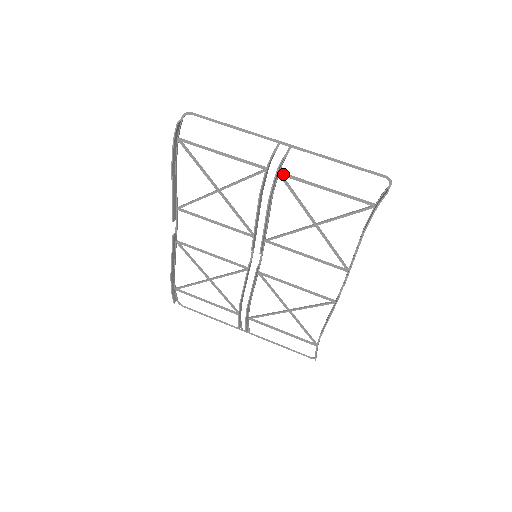
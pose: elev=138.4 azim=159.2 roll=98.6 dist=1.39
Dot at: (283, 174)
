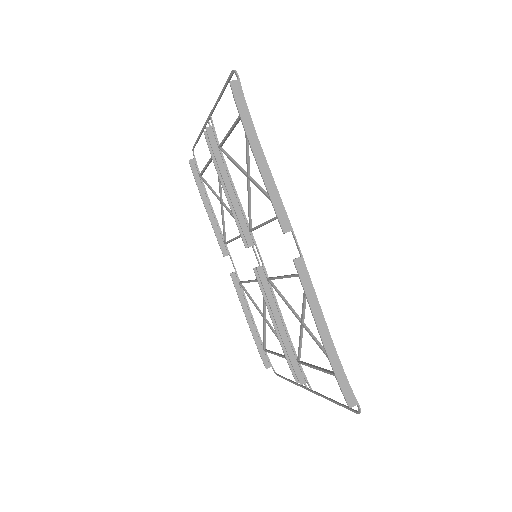
Dot at: (219, 145)
